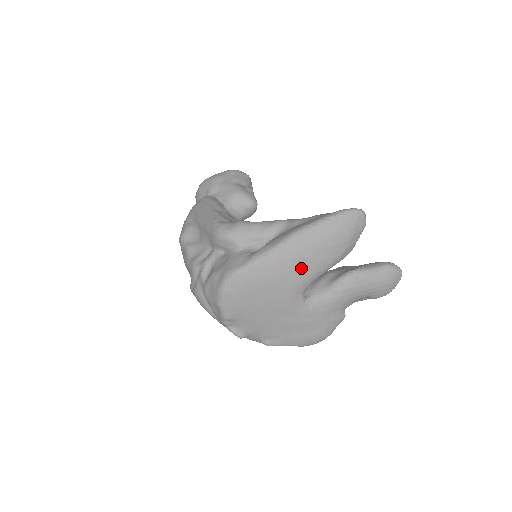
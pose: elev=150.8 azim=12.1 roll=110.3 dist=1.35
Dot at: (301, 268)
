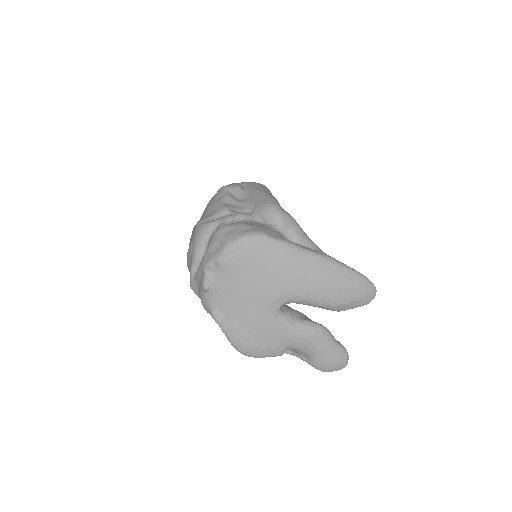
Dot at: (308, 283)
